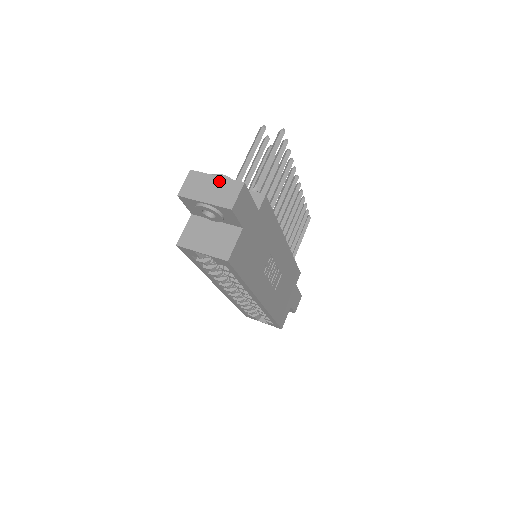
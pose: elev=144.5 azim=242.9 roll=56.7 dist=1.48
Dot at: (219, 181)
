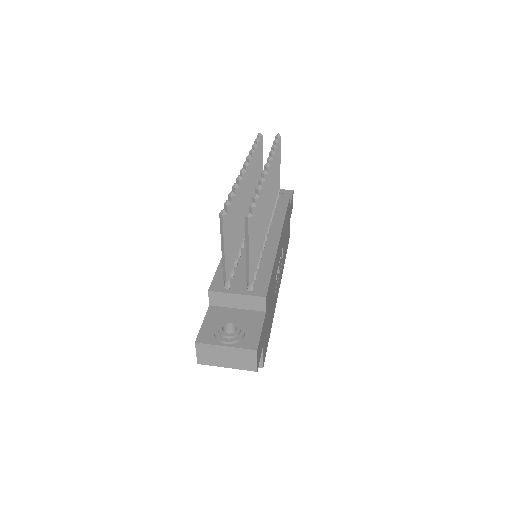
Dot at: (231, 351)
